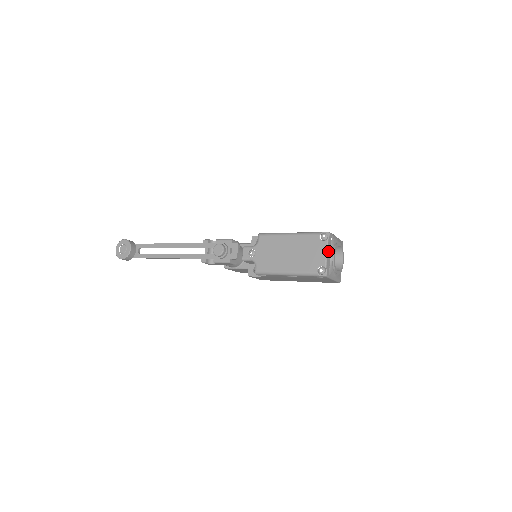
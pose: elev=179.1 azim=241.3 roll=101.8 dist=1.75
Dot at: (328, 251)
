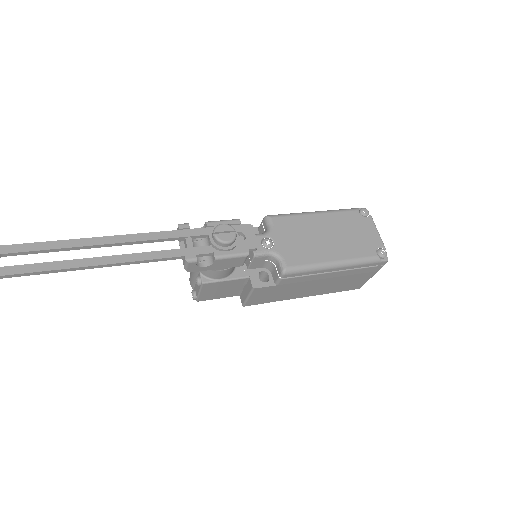
Dot at: (375, 230)
